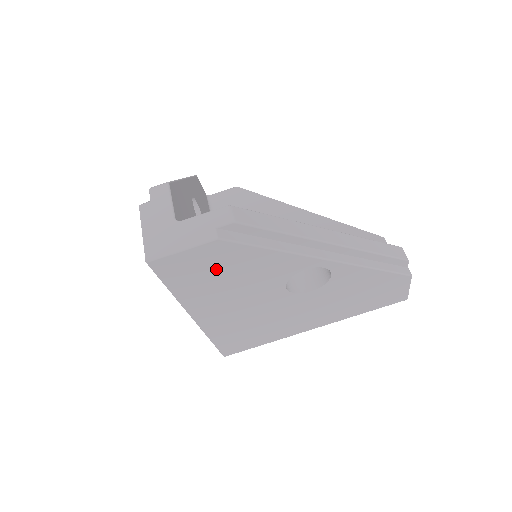
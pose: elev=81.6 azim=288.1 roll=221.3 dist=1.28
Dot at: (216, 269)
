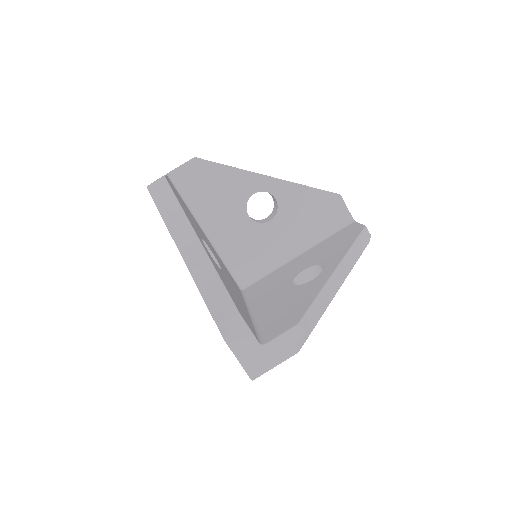
Dot at: occluded
